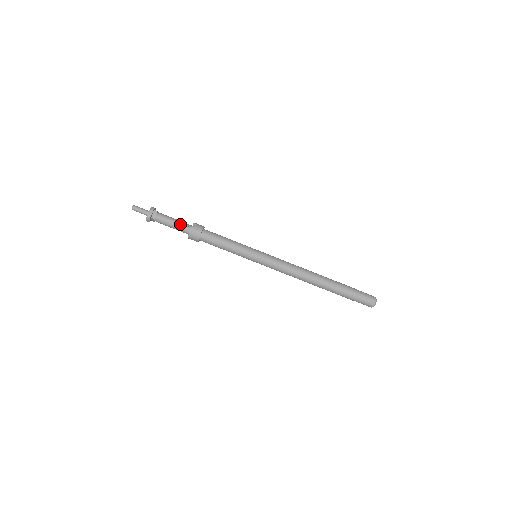
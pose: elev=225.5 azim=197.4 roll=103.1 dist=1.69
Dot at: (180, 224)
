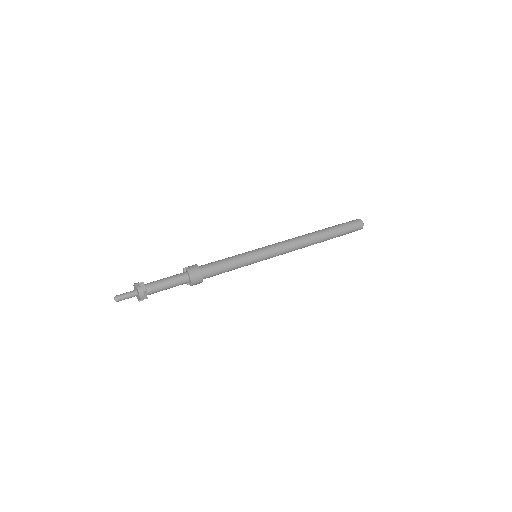
Dot at: (174, 277)
